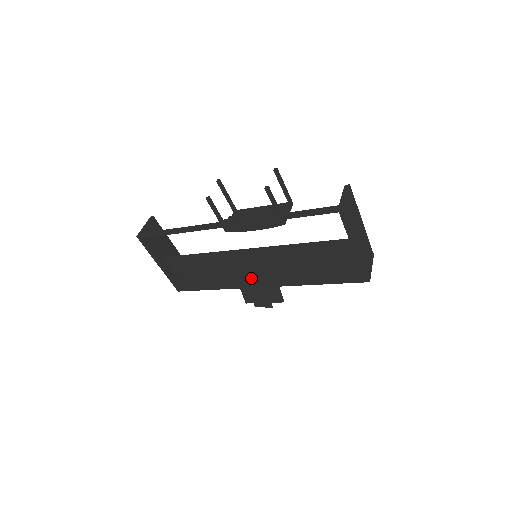
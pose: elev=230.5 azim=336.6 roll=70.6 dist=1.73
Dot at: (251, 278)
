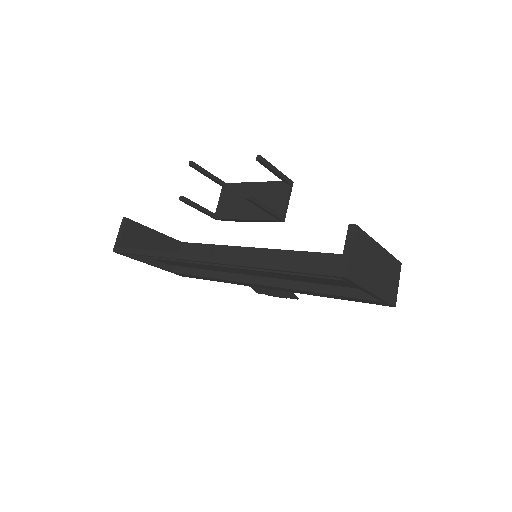
Dot at: (254, 284)
